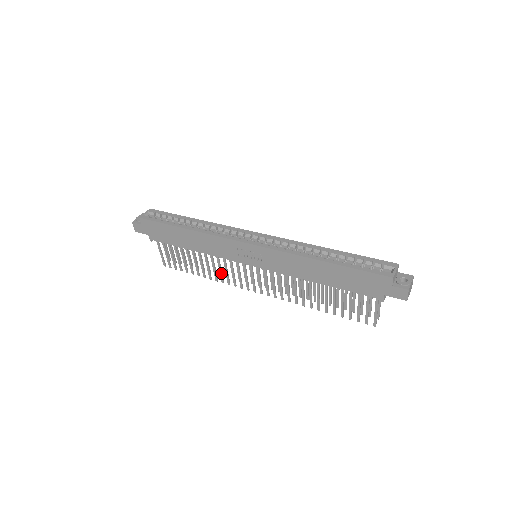
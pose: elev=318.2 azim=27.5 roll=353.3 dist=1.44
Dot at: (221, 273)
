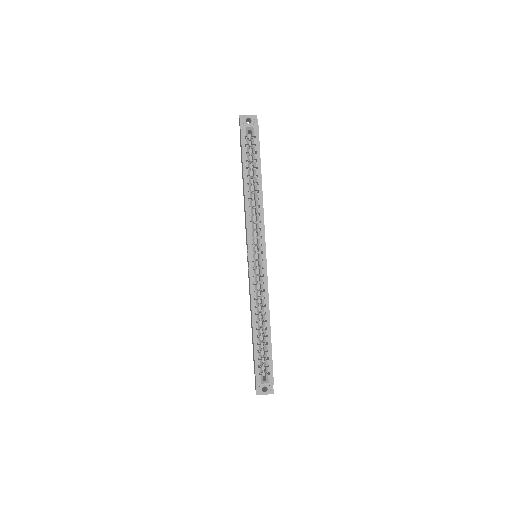
Dot at: occluded
